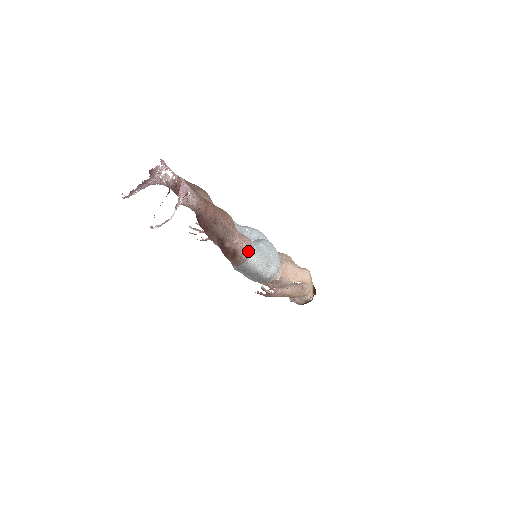
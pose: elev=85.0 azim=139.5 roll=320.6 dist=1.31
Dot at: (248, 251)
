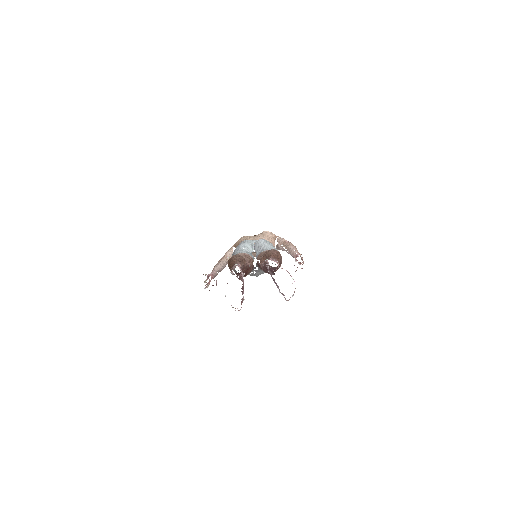
Dot at: occluded
